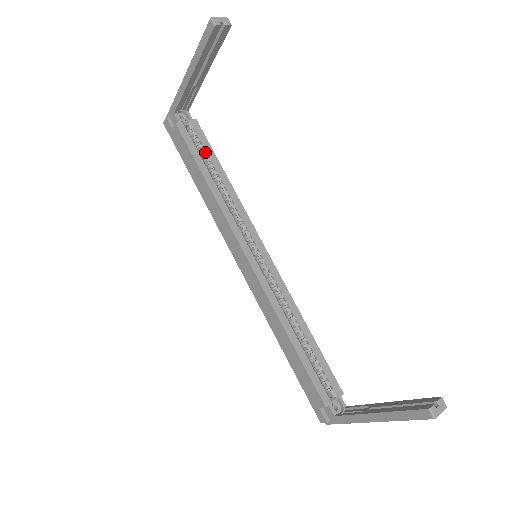
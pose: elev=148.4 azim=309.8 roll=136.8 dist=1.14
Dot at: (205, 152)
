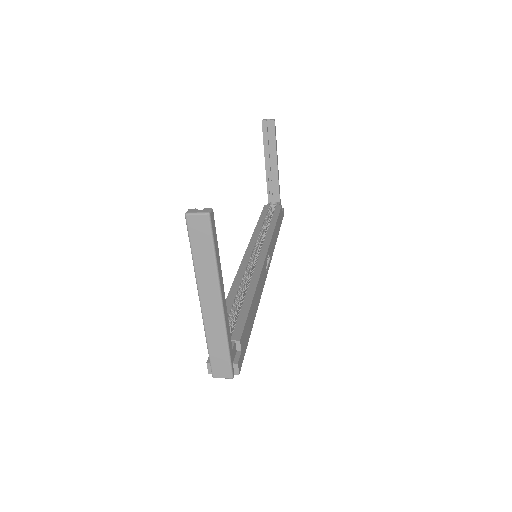
Dot at: (272, 215)
